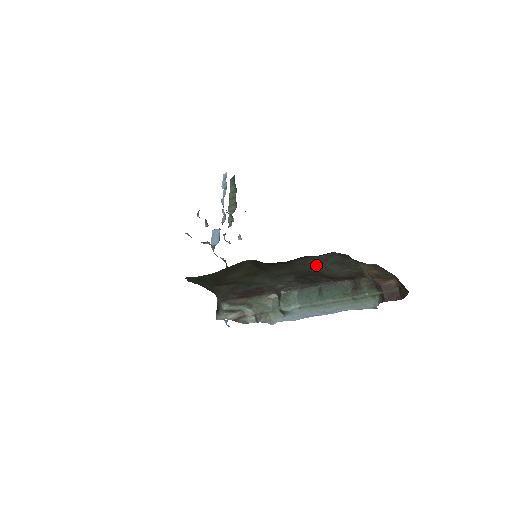
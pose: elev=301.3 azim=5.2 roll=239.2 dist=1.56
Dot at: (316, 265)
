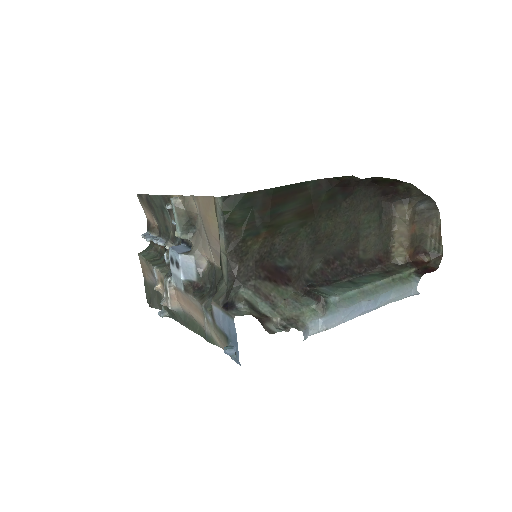
Dot at: (363, 218)
